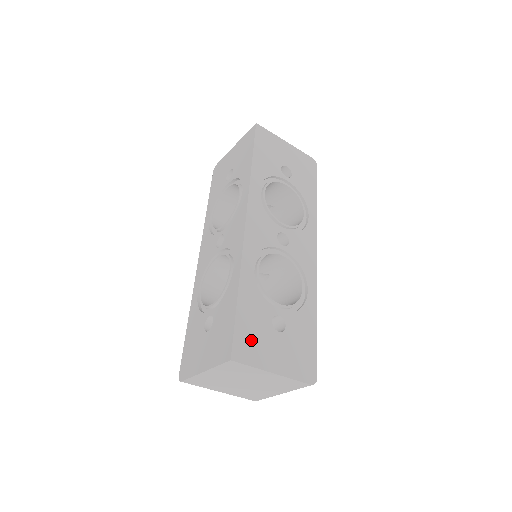
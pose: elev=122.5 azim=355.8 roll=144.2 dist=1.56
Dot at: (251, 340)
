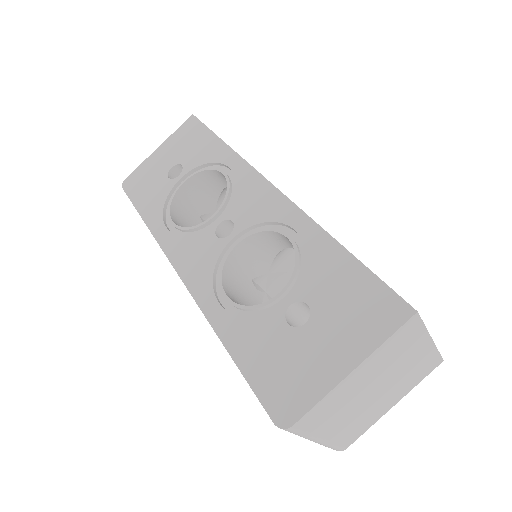
Dot at: occluded
